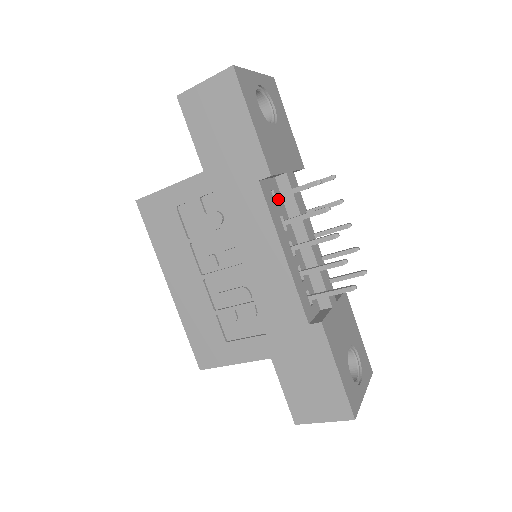
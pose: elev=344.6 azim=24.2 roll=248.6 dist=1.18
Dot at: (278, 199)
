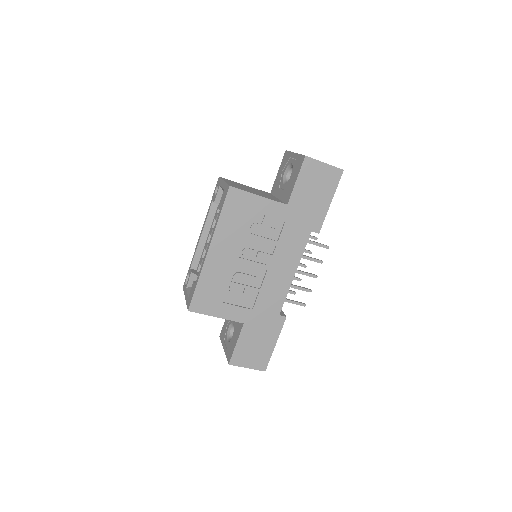
Dot at: occluded
